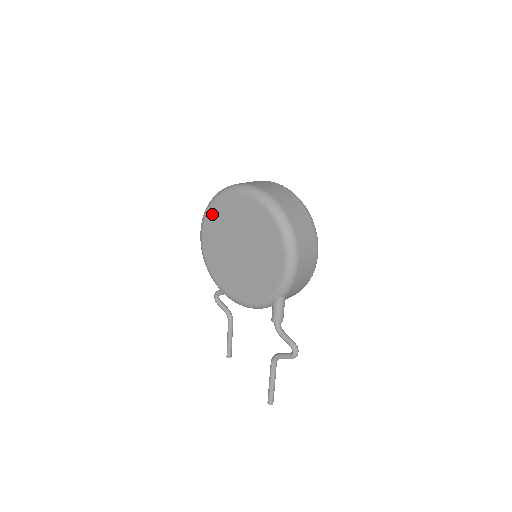
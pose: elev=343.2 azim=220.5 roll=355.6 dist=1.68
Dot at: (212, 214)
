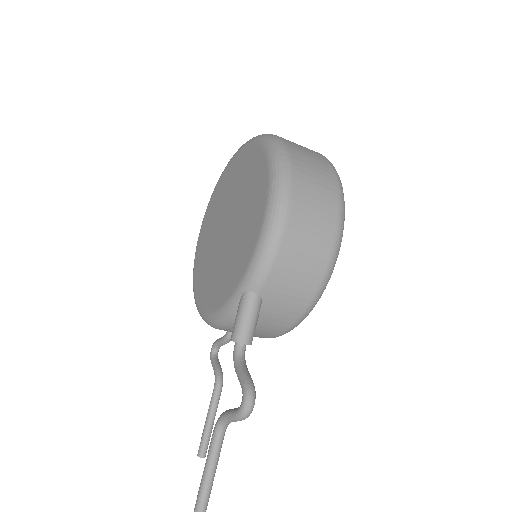
Dot at: (215, 192)
